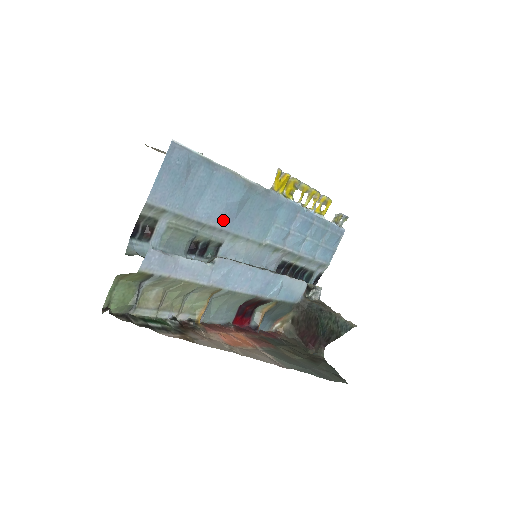
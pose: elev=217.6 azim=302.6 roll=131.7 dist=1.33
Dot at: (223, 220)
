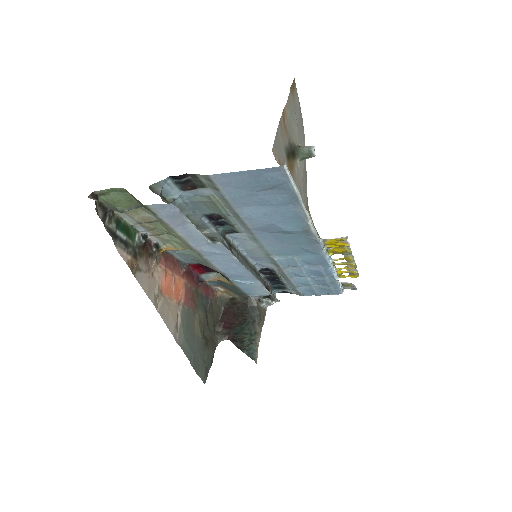
Dot at: (258, 227)
